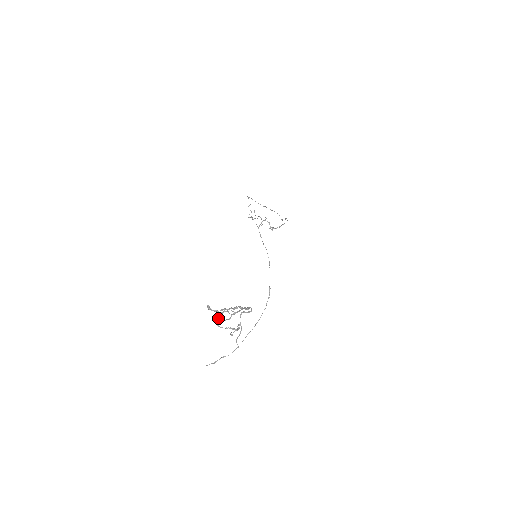
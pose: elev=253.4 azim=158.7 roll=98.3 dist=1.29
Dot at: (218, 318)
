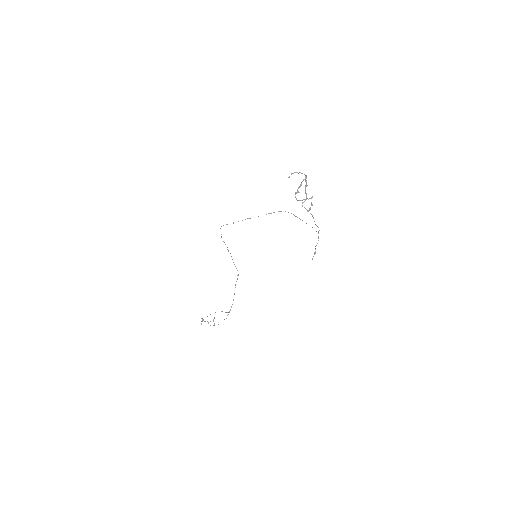
Dot at: (296, 199)
